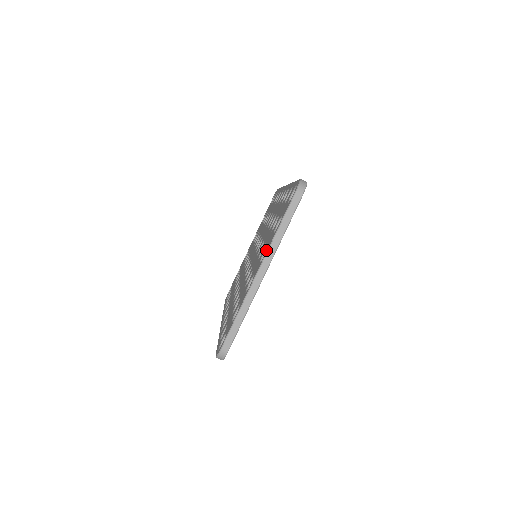
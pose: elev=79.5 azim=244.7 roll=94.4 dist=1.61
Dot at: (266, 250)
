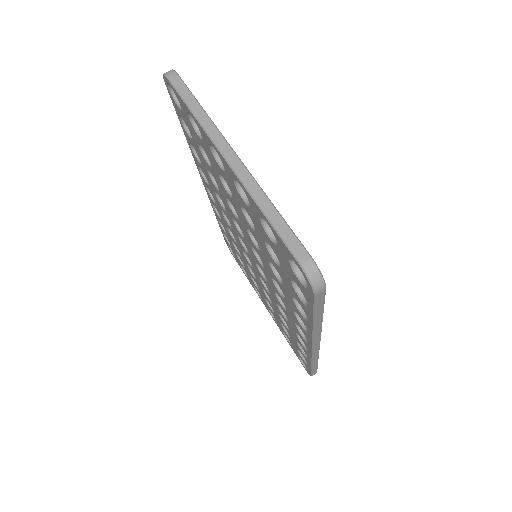
Dot at: (210, 144)
